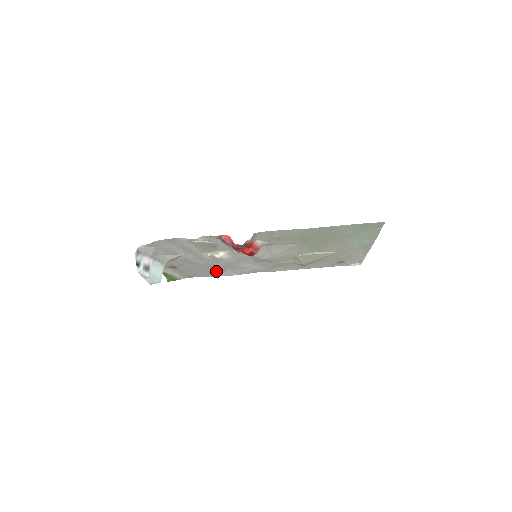
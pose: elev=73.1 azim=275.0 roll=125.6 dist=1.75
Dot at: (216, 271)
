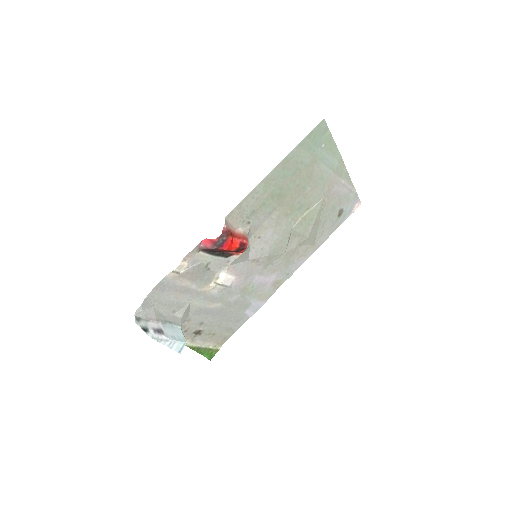
Dot at: (241, 311)
